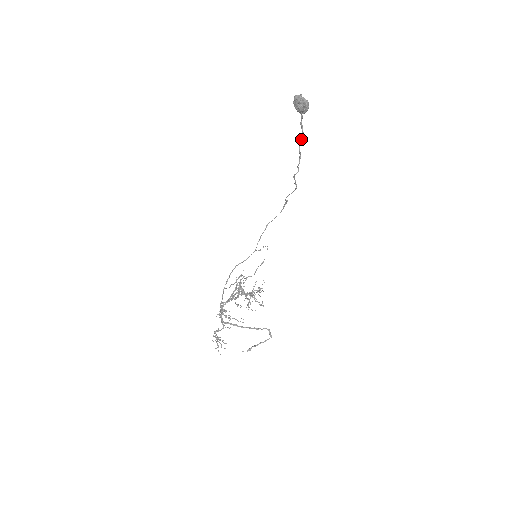
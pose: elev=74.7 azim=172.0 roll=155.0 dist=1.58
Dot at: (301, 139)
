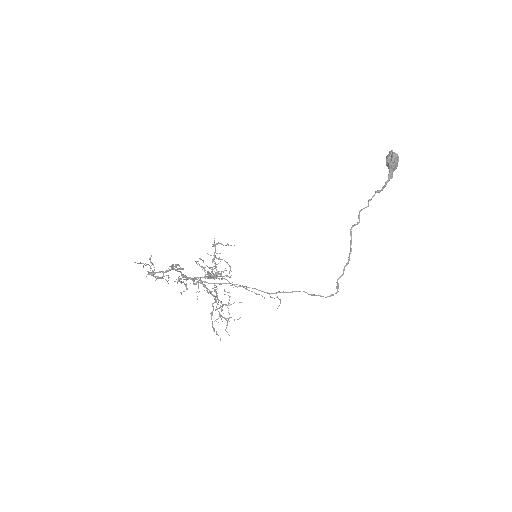
Dot at: (377, 191)
